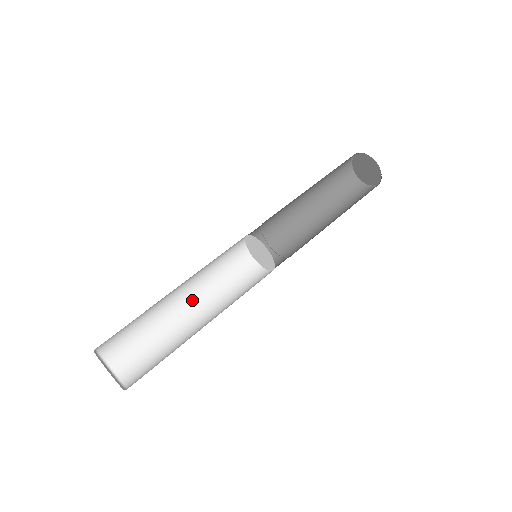
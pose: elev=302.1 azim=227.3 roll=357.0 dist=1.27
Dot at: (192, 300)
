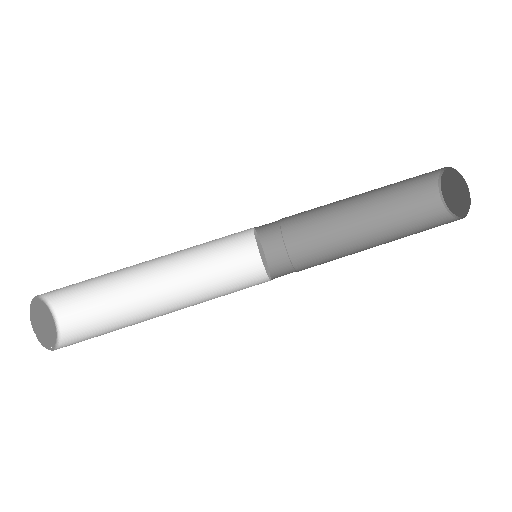
Dot at: (162, 261)
